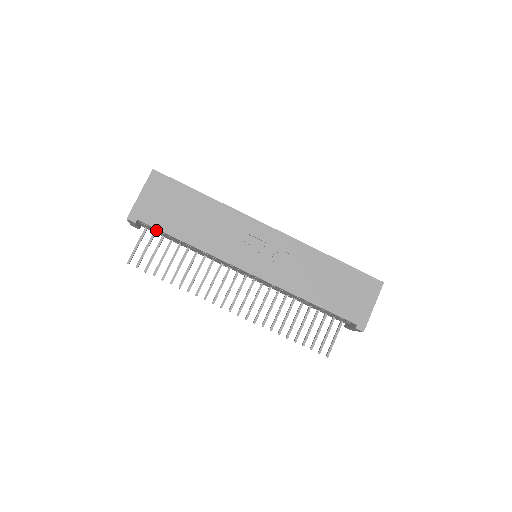
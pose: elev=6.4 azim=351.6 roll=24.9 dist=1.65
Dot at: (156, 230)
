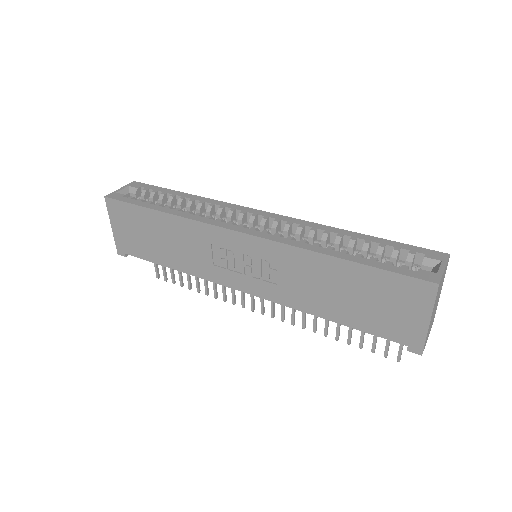
Dot at: occluded
